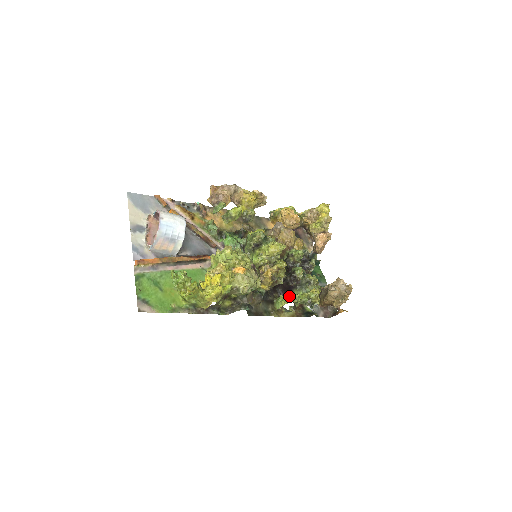
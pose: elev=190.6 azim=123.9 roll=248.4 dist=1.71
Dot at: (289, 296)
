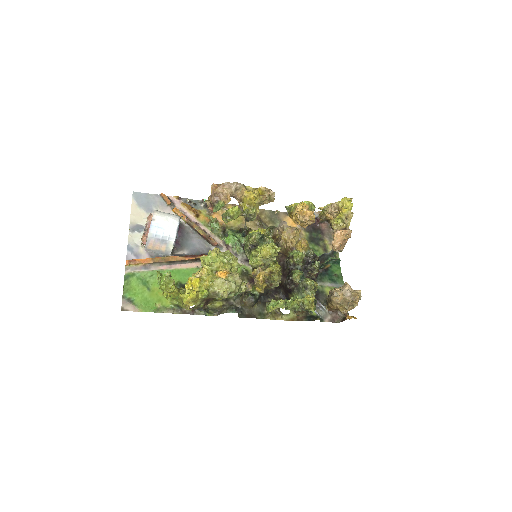
Dot at: (278, 301)
